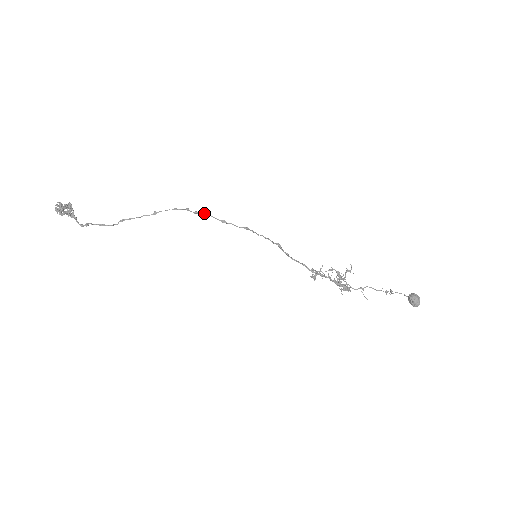
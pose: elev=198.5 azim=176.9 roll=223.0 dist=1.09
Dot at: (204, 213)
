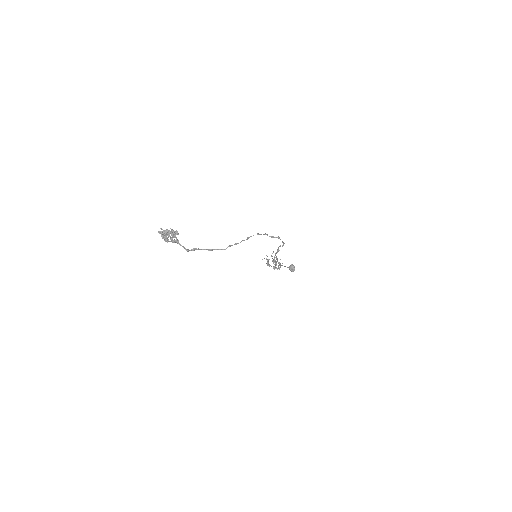
Dot at: (278, 237)
